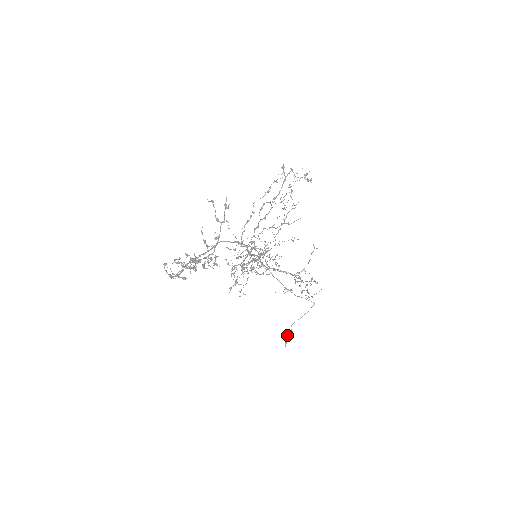
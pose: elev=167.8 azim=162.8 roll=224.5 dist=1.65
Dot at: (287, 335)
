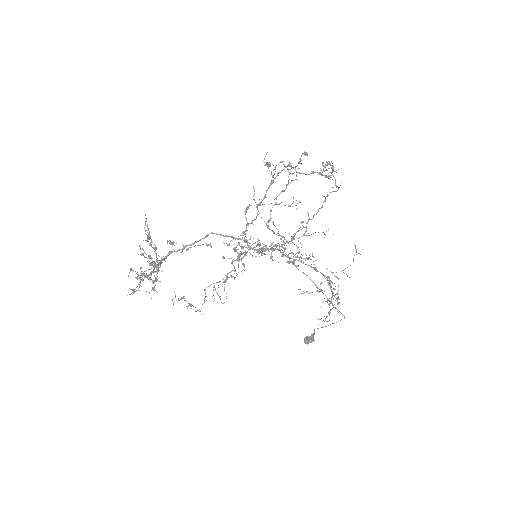
Dot at: (310, 336)
